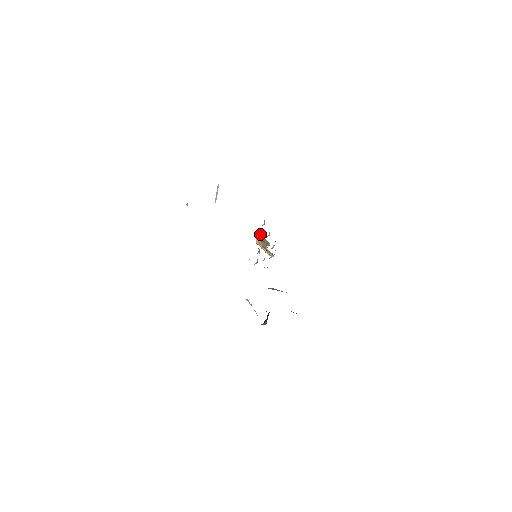
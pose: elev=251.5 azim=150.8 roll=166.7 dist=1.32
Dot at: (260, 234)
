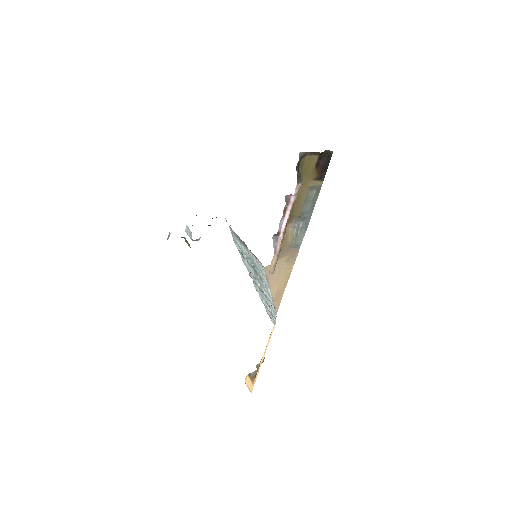
Dot at: (249, 375)
